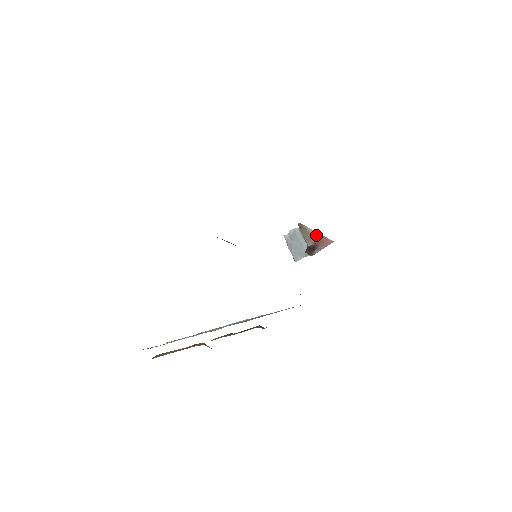
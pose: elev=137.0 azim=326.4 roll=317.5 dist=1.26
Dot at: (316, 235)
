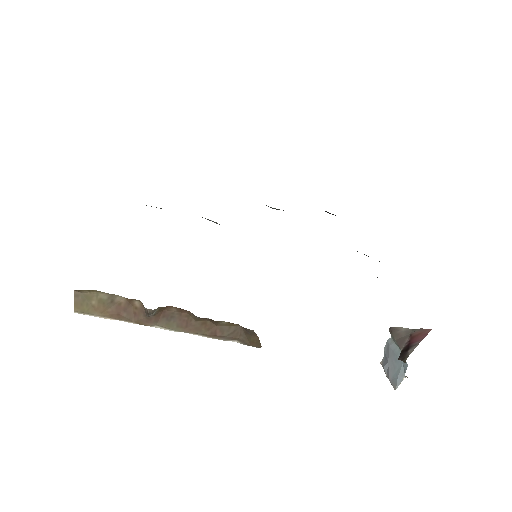
Dot at: (409, 332)
